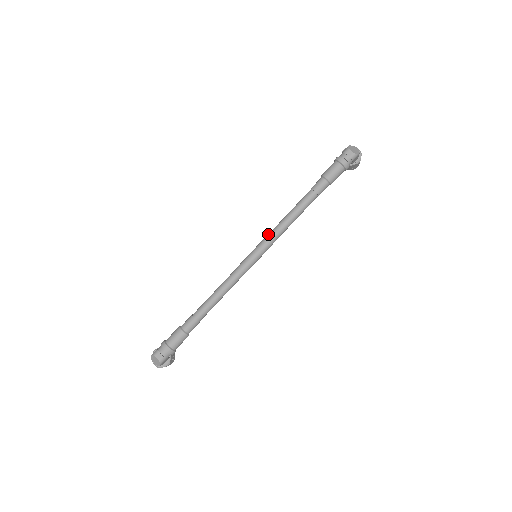
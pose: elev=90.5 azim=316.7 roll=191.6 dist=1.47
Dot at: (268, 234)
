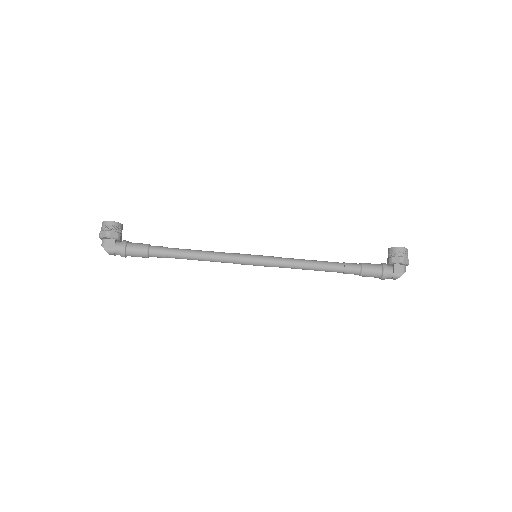
Dot at: (281, 264)
